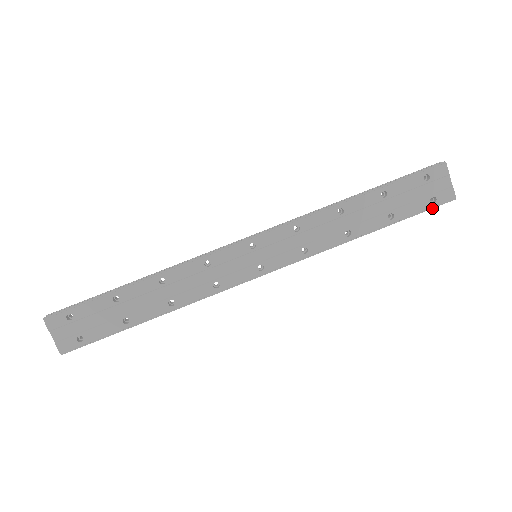
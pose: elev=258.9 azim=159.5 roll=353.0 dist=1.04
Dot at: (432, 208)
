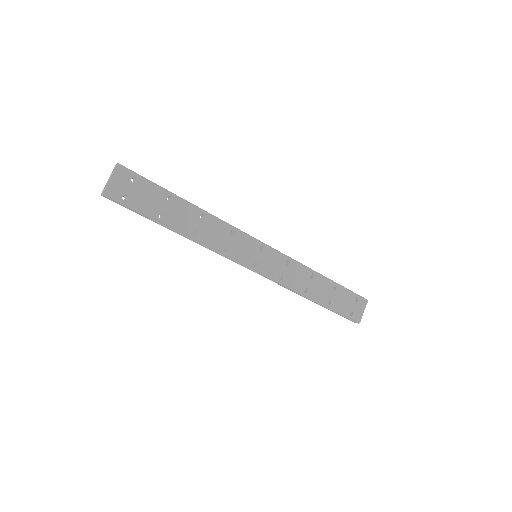
Dot at: occluded
